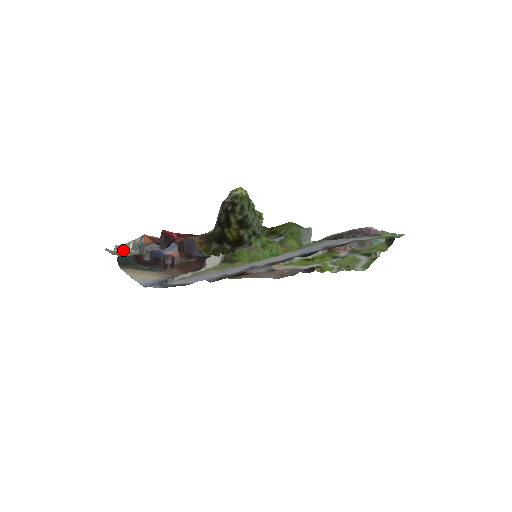
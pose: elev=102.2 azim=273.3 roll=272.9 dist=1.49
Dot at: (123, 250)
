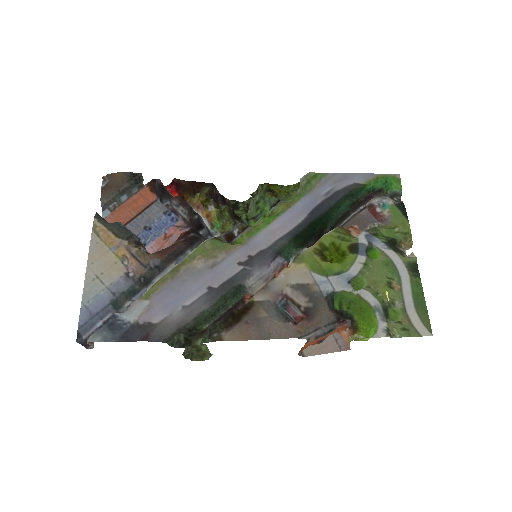
Dot at: (111, 207)
